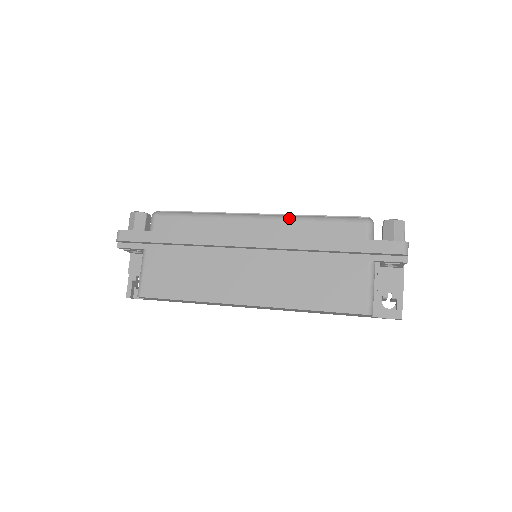
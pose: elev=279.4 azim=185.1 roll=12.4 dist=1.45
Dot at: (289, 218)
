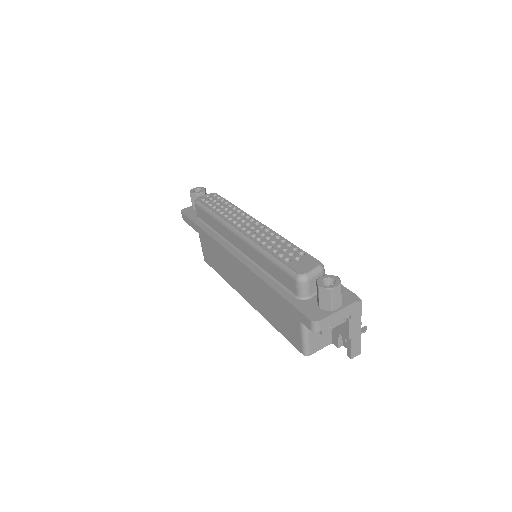
Dot at: (253, 247)
